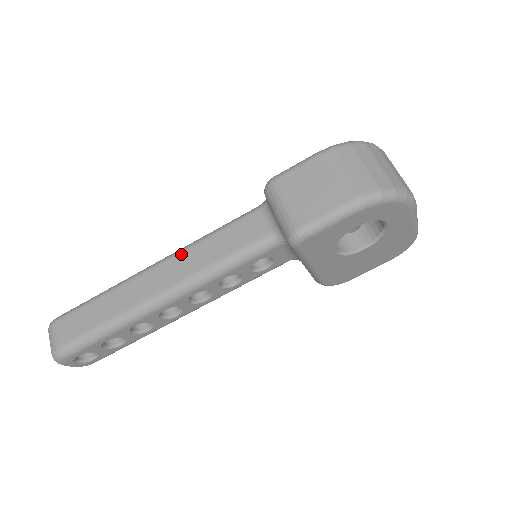
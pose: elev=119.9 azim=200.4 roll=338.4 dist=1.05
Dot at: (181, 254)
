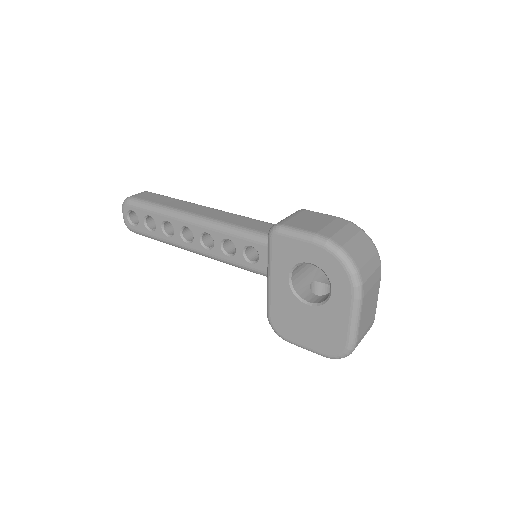
Dot at: (227, 213)
